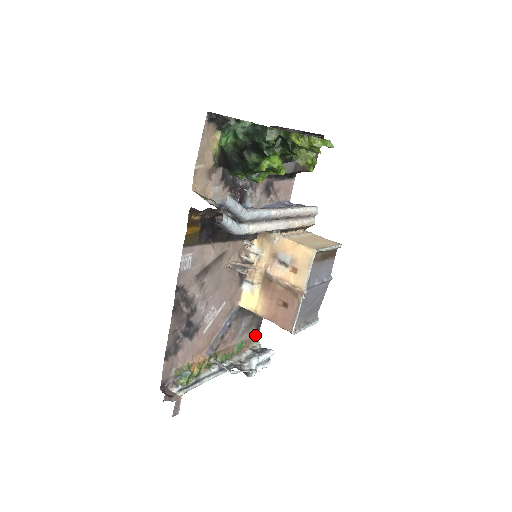
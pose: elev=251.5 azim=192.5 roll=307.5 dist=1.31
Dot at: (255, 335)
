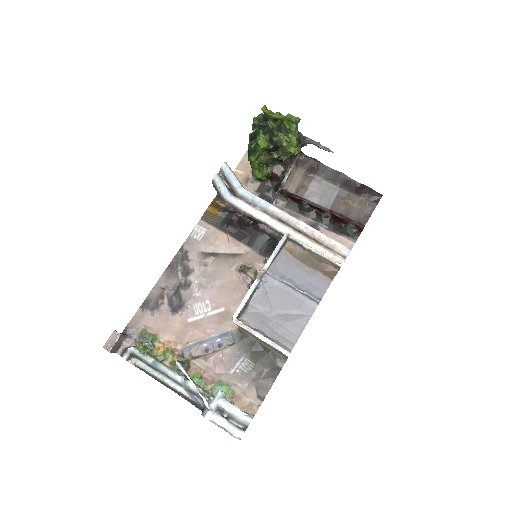
Dot at: (252, 401)
